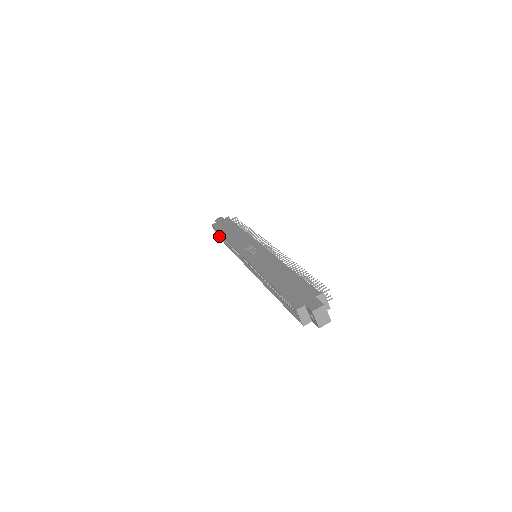
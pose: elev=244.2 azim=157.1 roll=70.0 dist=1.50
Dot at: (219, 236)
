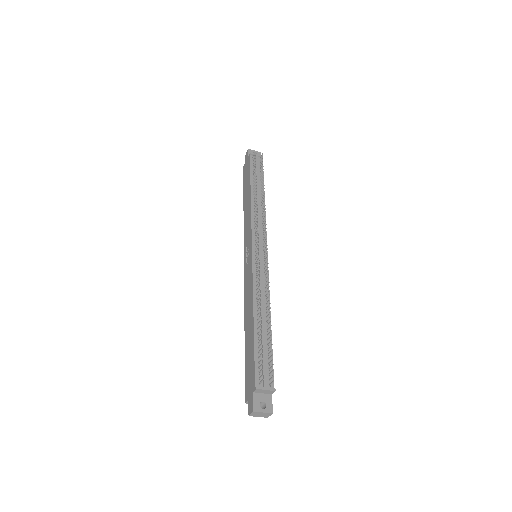
Dot at: occluded
